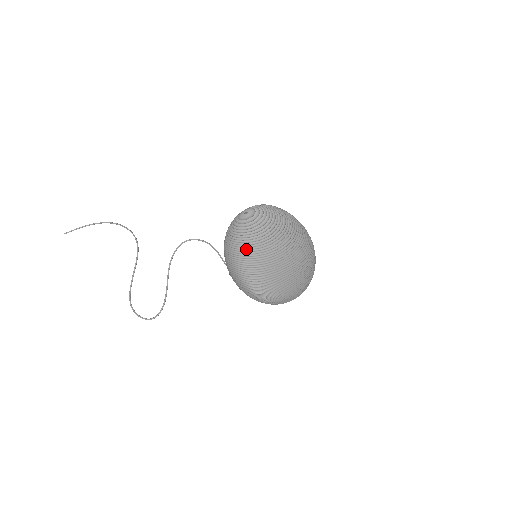
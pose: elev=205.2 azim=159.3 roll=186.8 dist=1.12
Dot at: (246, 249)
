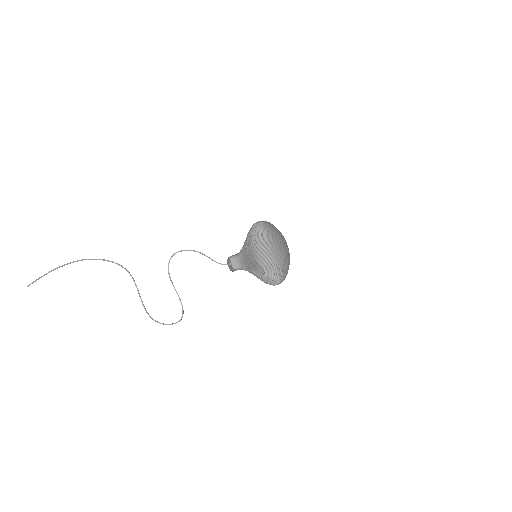
Dot at: (279, 263)
